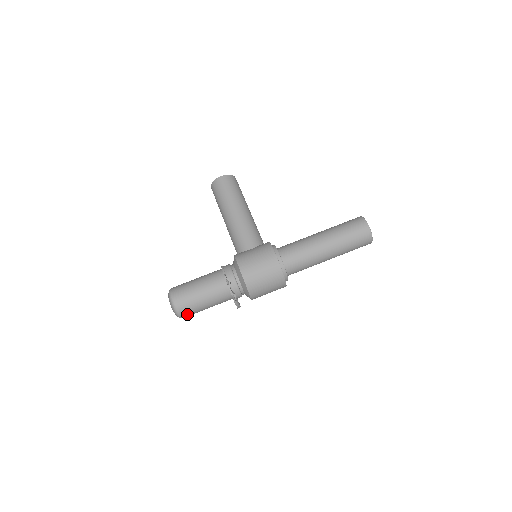
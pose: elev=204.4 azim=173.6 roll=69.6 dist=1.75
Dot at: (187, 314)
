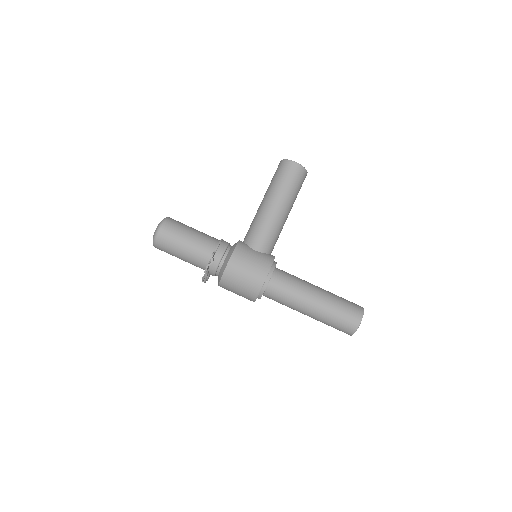
Dot at: (161, 249)
